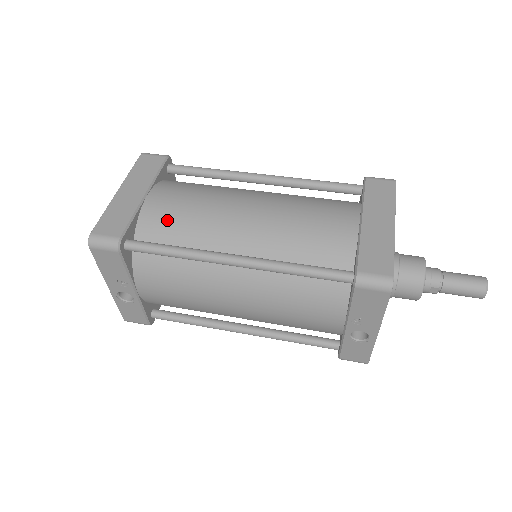
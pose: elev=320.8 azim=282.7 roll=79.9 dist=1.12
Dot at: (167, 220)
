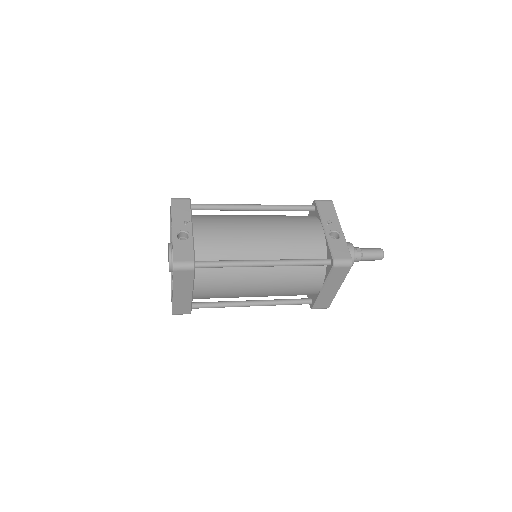
Dot at: occluded
